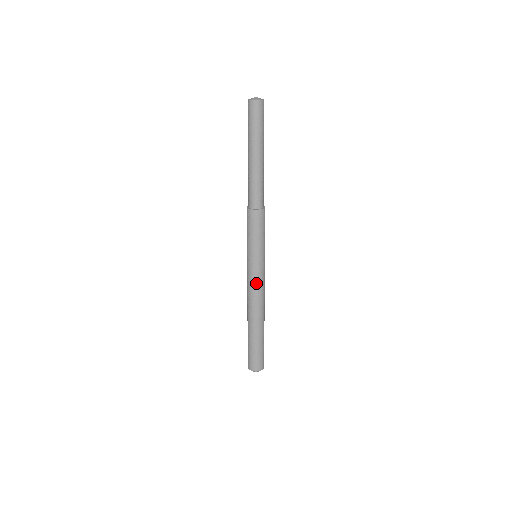
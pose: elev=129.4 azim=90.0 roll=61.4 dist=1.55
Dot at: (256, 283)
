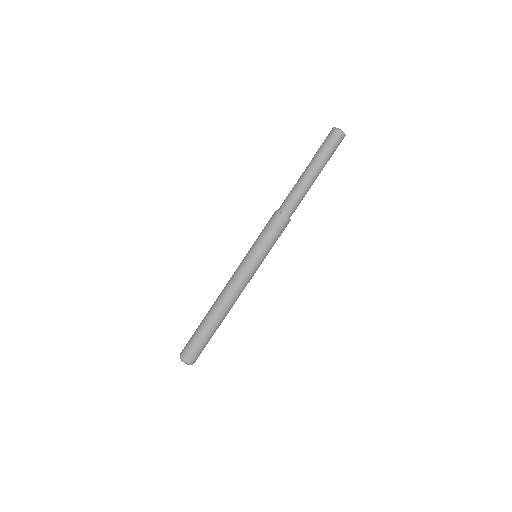
Dot at: (237, 275)
